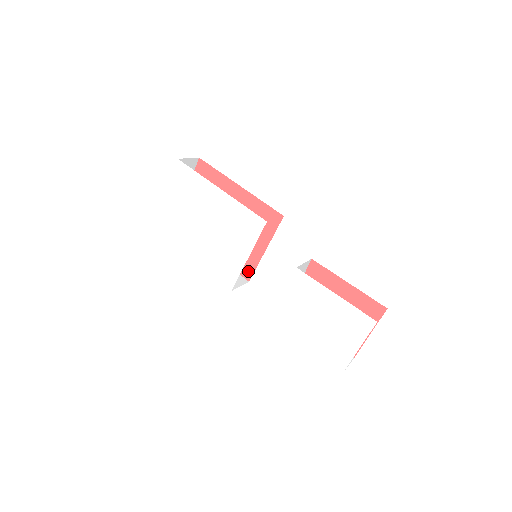
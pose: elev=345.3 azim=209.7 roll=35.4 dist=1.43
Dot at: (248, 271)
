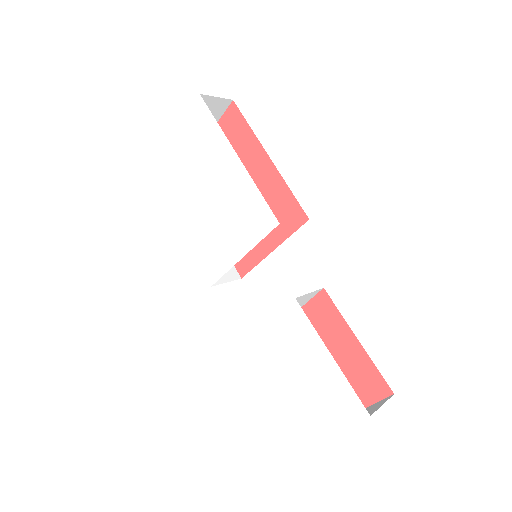
Dot at: (244, 266)
